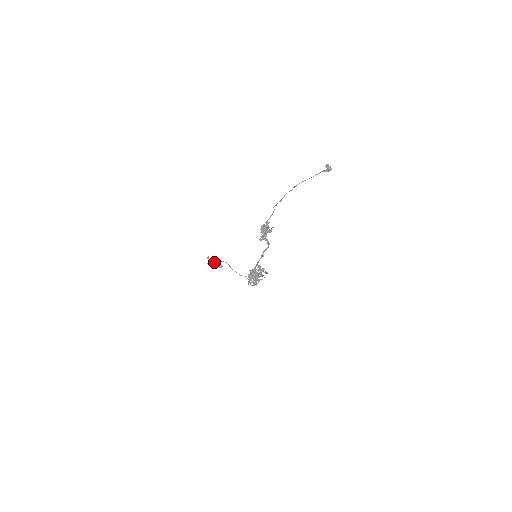
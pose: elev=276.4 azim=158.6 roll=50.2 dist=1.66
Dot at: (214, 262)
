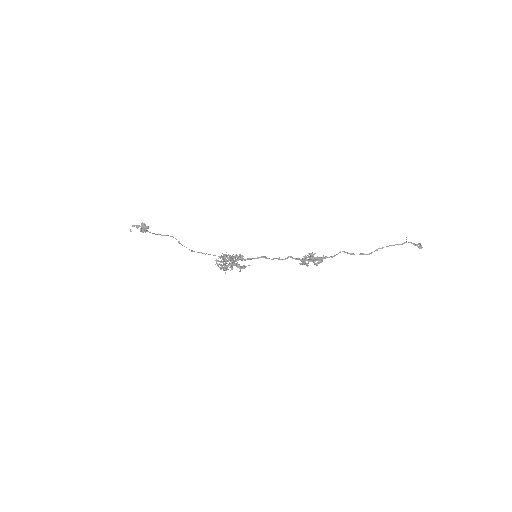
Dot at: (141, 229)
